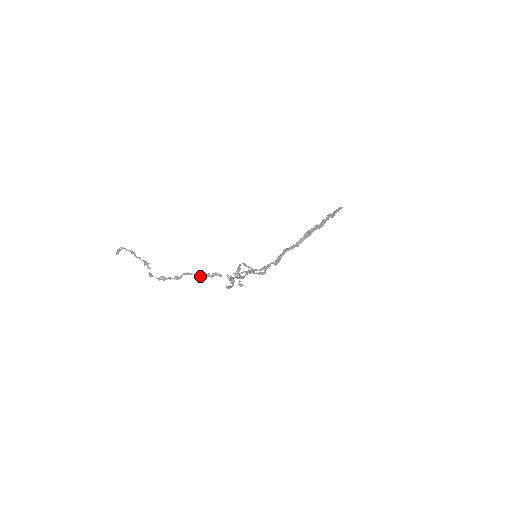
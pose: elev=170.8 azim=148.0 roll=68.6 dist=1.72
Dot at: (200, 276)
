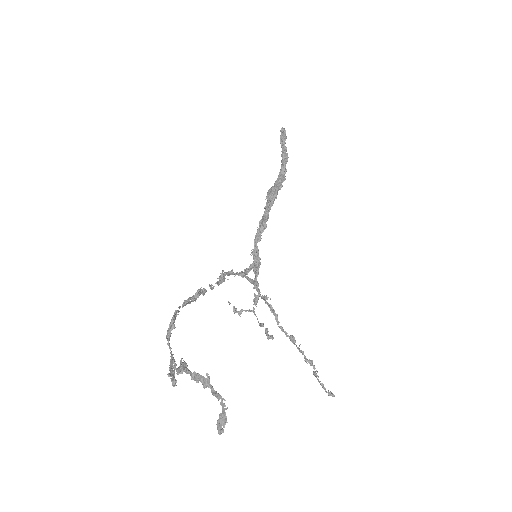
Dot at: occluded
